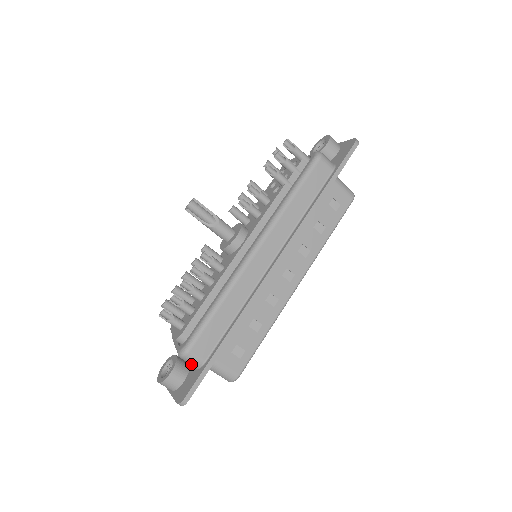
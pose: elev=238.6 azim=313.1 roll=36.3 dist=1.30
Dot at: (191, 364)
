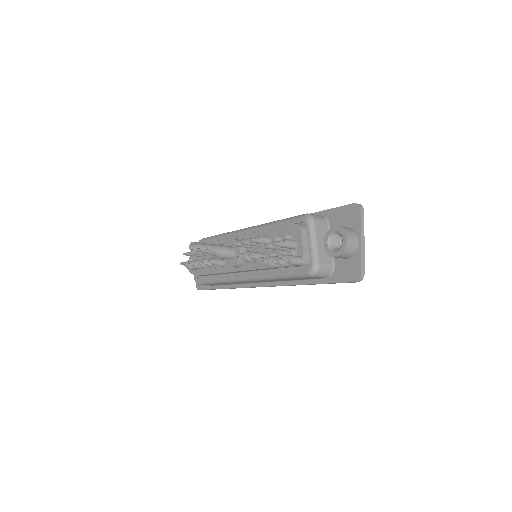
Dot at: occluded
